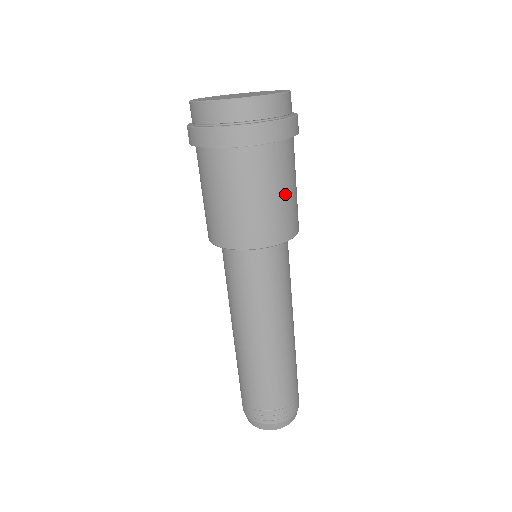
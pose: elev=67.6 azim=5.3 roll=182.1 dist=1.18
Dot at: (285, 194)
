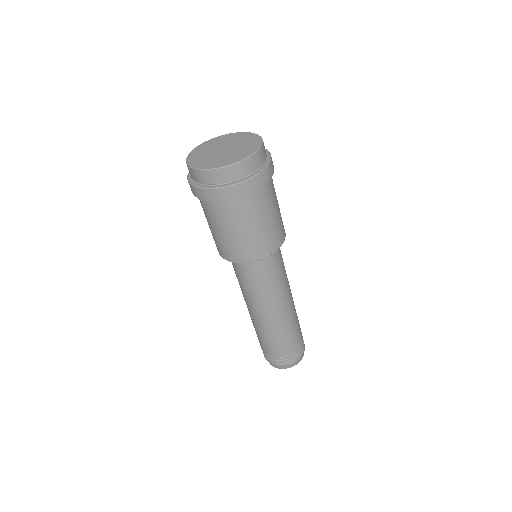
Dot at: (274, 215)
